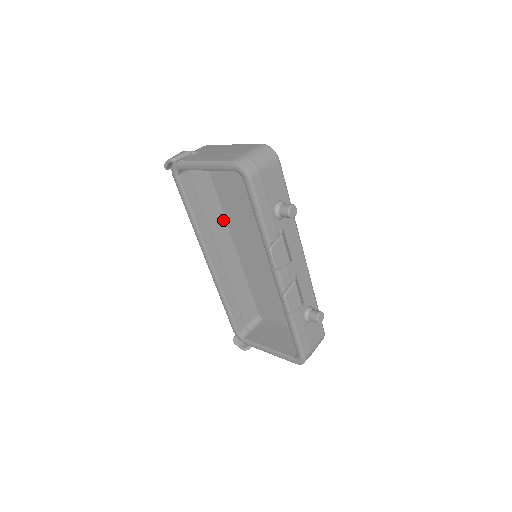
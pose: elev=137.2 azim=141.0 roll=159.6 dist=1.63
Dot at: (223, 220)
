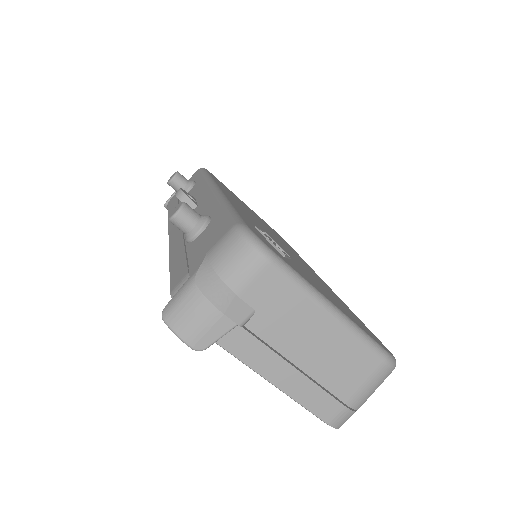
Dot at: occluded
